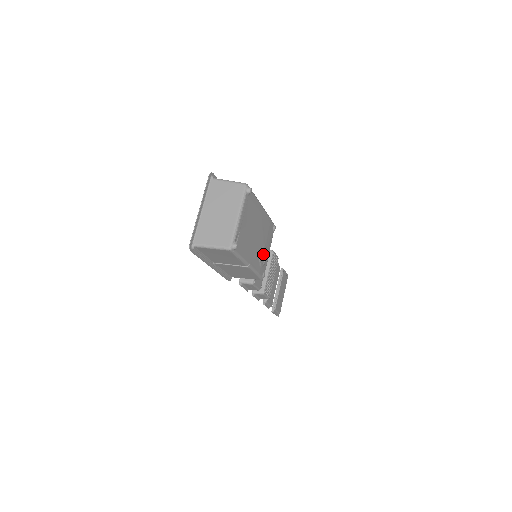
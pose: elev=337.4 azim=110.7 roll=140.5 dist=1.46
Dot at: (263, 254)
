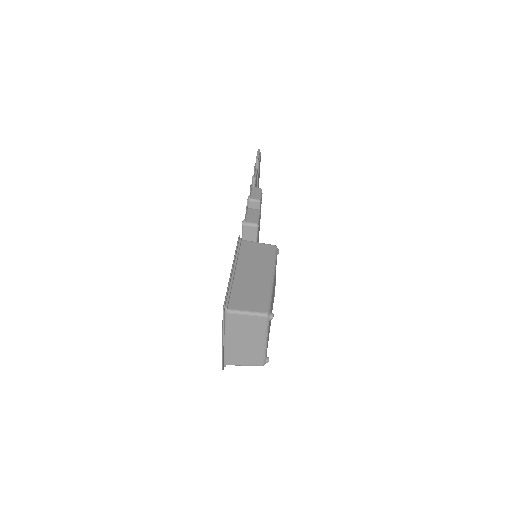
Dot at: occluded
